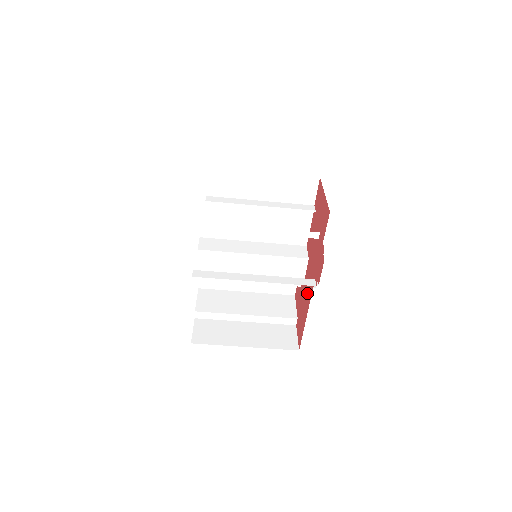
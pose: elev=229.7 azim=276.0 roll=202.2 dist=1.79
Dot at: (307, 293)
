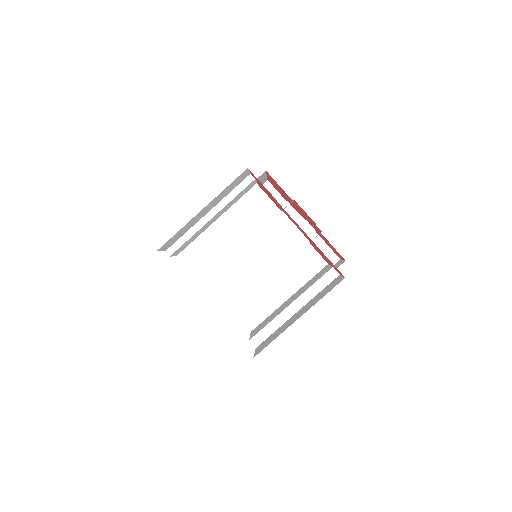
Dot at: occluded
